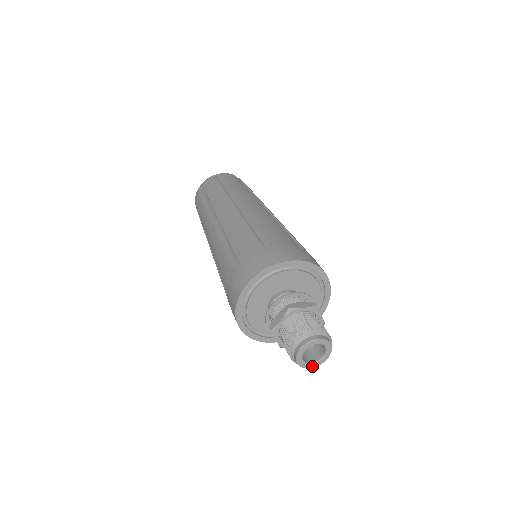
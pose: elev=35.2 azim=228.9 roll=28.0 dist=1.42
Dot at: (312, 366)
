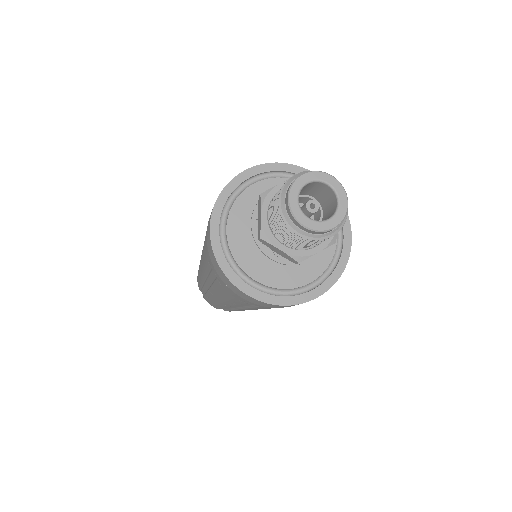
Dot at: (307, 223)
